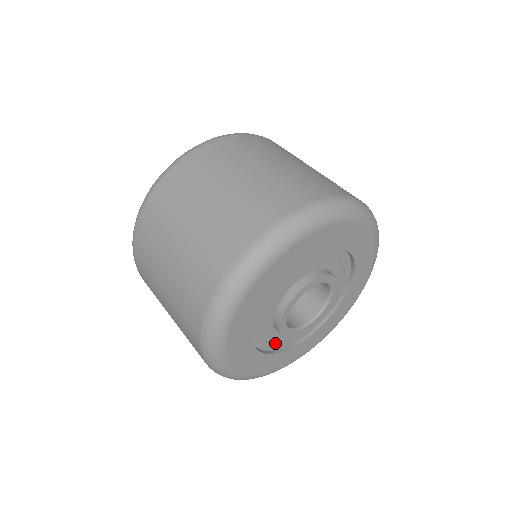
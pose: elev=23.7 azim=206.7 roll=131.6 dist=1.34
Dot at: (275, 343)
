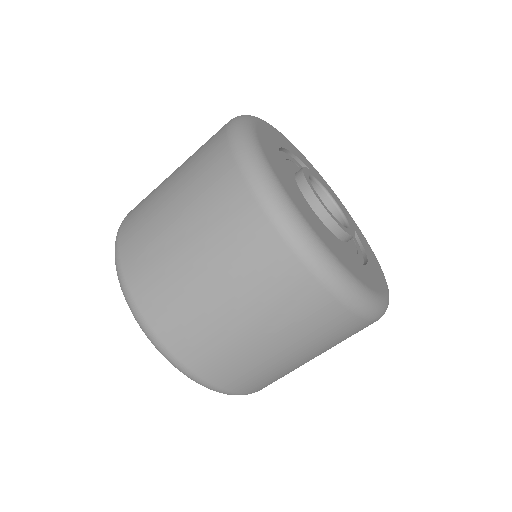
Dot at: occluded
